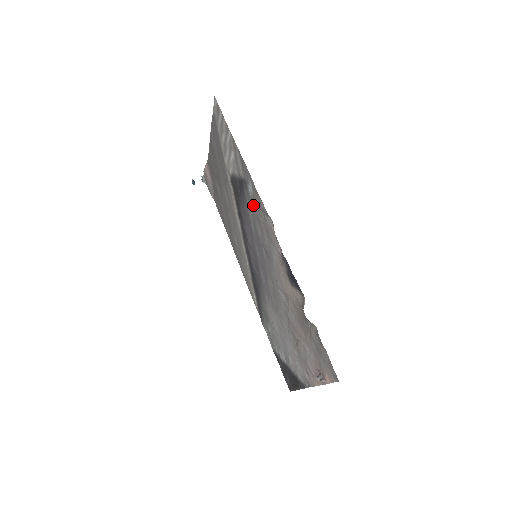
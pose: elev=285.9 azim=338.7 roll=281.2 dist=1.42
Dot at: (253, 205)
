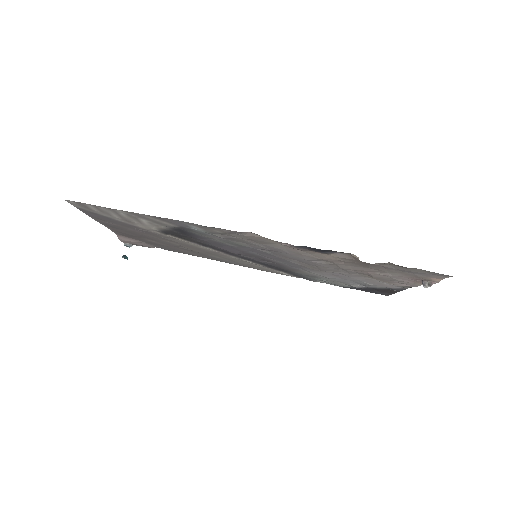
Dot at: (213, 235)
